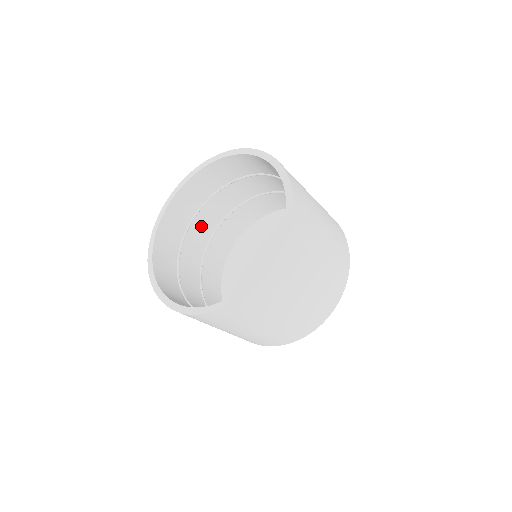
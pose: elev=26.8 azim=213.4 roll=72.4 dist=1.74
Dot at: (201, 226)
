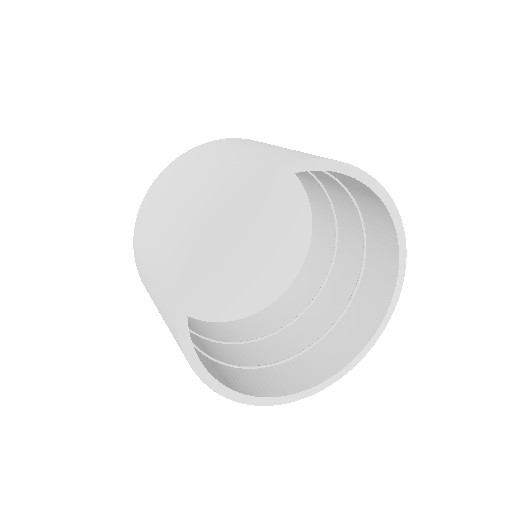
Dot at: occluded
